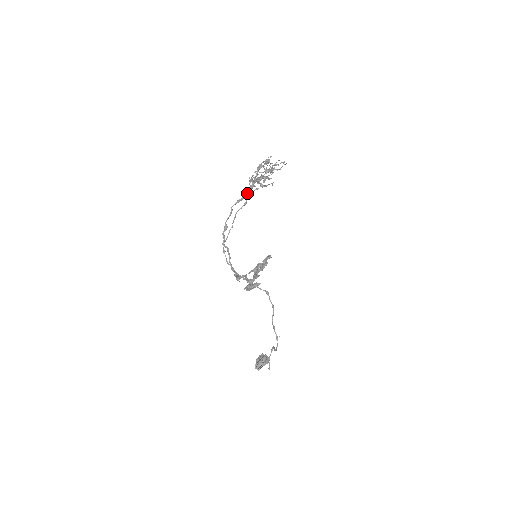
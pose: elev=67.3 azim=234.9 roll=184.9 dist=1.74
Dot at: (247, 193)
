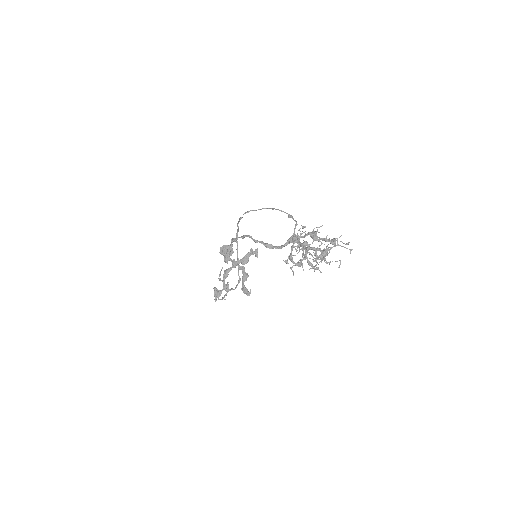
Dot at: (280, 248)
